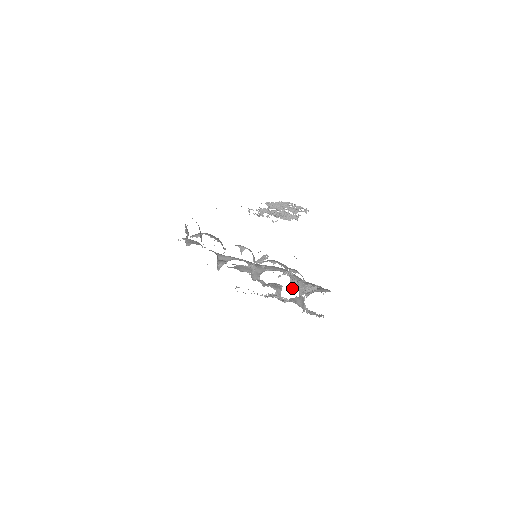
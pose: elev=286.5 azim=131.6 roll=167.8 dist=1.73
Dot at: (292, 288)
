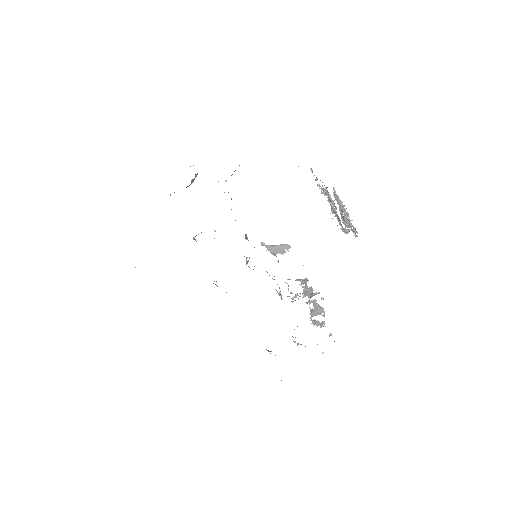
Dot at: (304, 295)
